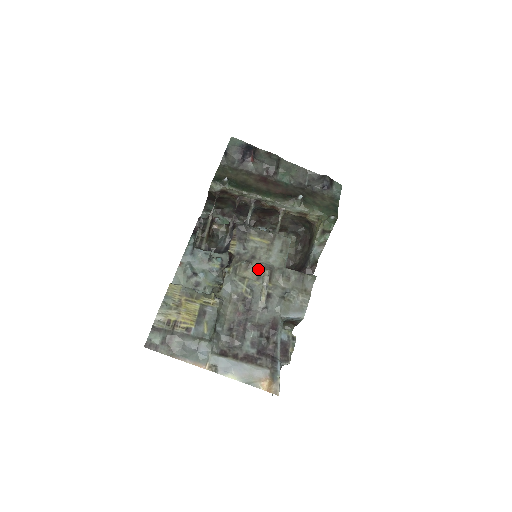
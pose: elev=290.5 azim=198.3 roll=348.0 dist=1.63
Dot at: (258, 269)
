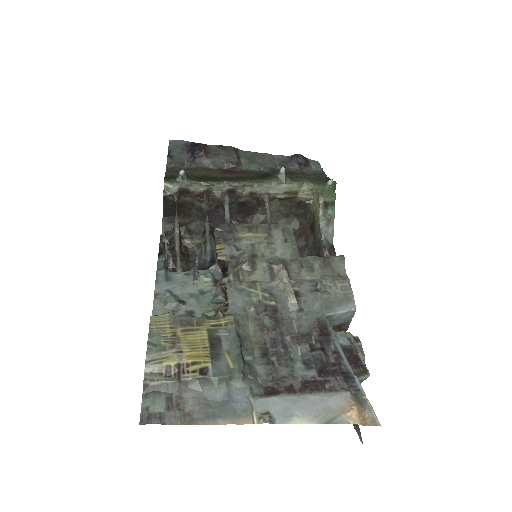
Dot at: (267, 268)
